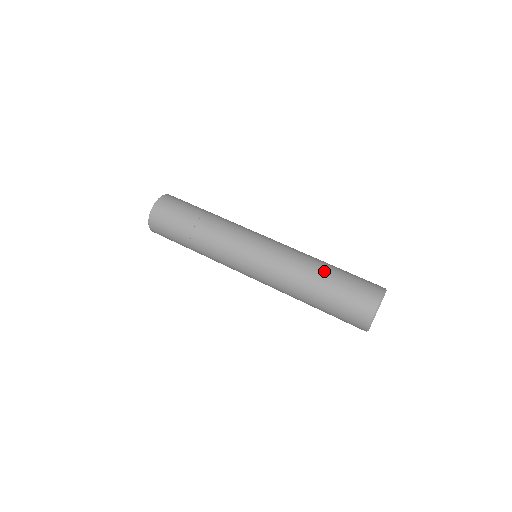
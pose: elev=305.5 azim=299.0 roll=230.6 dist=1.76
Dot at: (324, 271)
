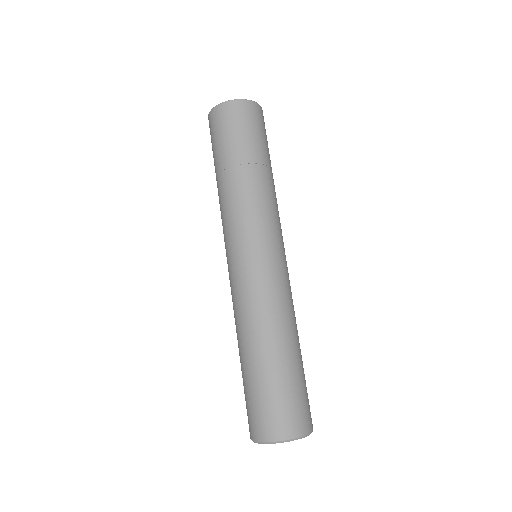
Dot at: (258, 354)
